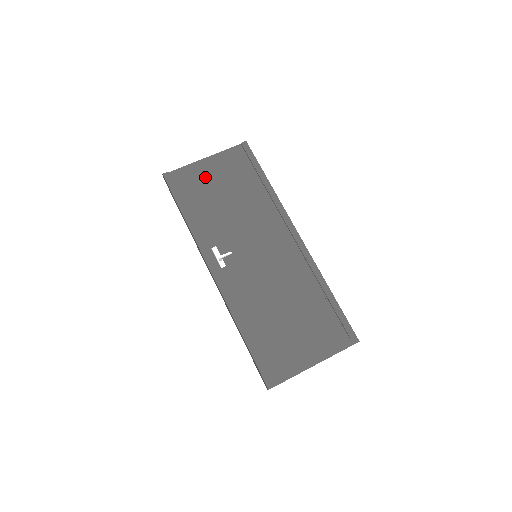
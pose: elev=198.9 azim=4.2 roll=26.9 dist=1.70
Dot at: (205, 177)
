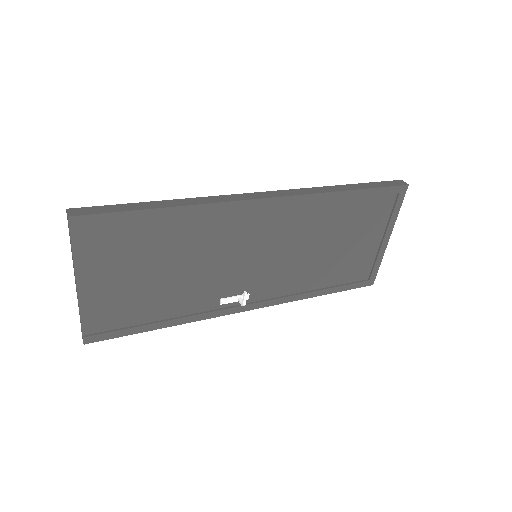
Dot at: (113, 292)
